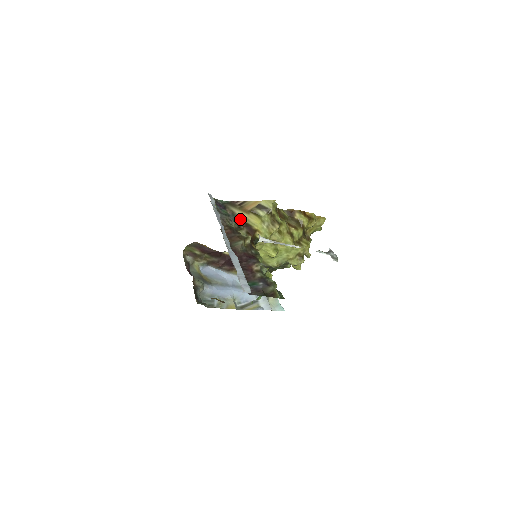
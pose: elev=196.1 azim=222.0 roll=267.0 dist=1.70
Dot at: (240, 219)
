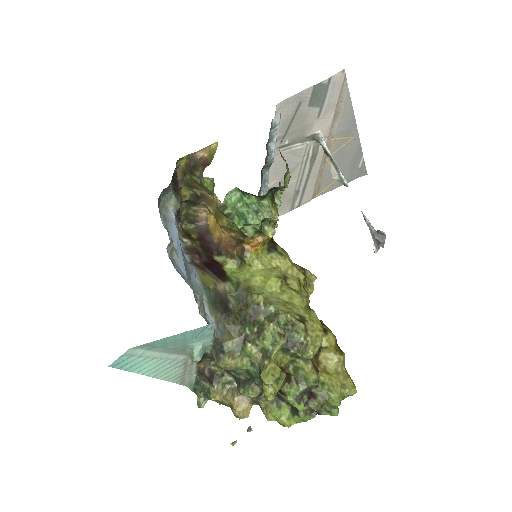
Dot at: occluded
